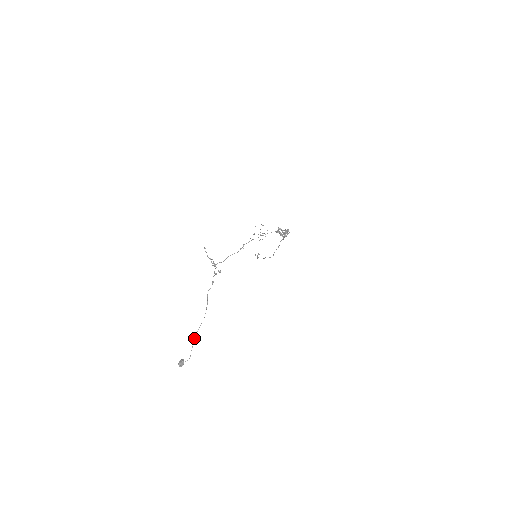
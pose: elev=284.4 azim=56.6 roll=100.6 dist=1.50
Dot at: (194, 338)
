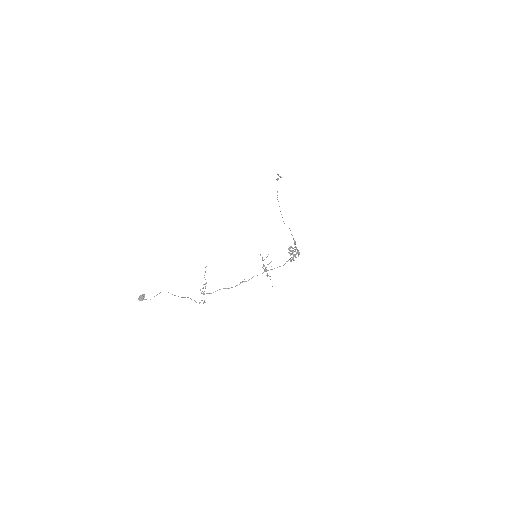
Dot at: occluded
